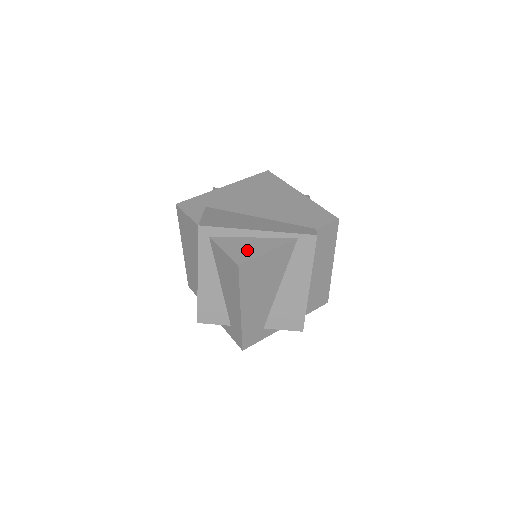
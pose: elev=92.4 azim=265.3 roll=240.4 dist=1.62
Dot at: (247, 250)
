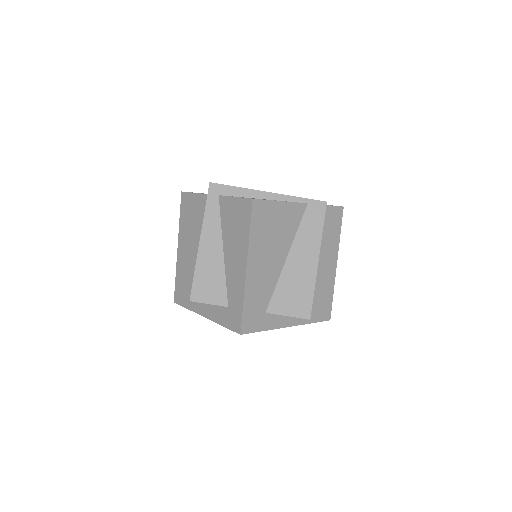
Dot at: occluded
